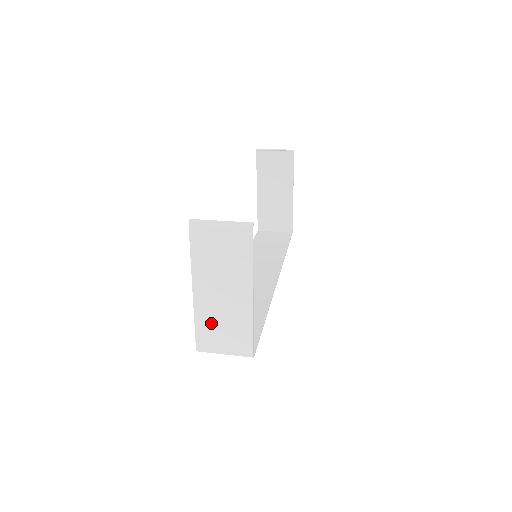
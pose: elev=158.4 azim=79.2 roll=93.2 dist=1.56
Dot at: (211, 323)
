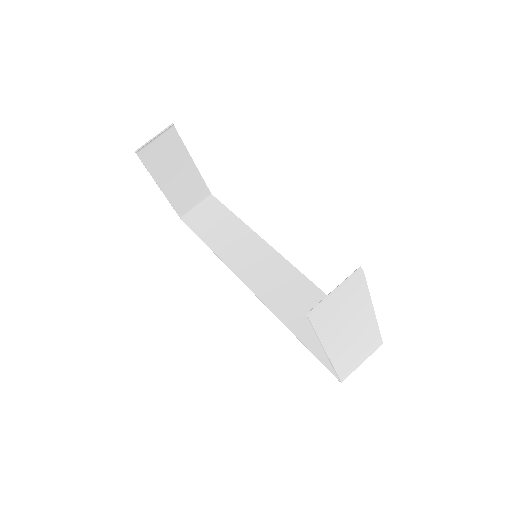
Dot at: (348, 358)
